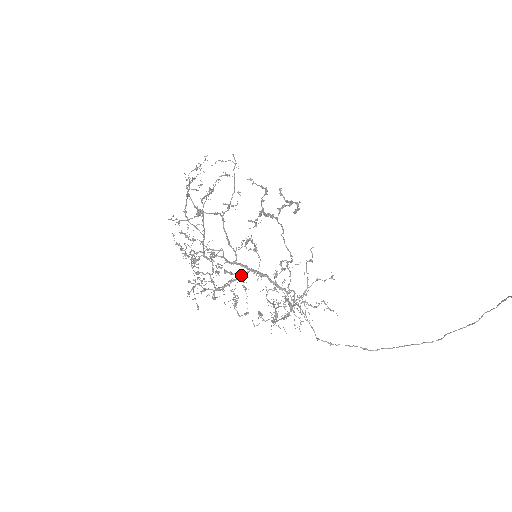
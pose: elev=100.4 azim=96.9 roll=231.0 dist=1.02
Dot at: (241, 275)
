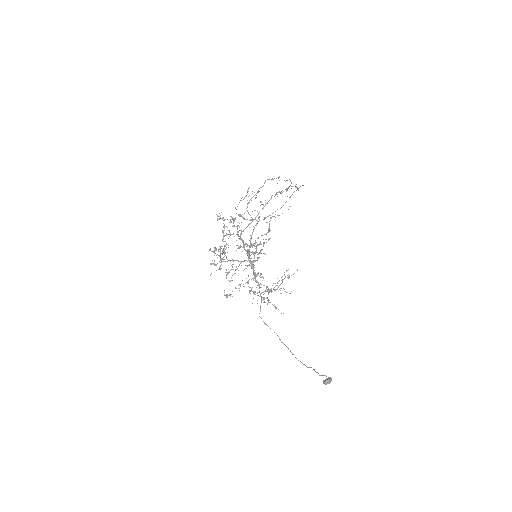
Dot at: (221, 268)
